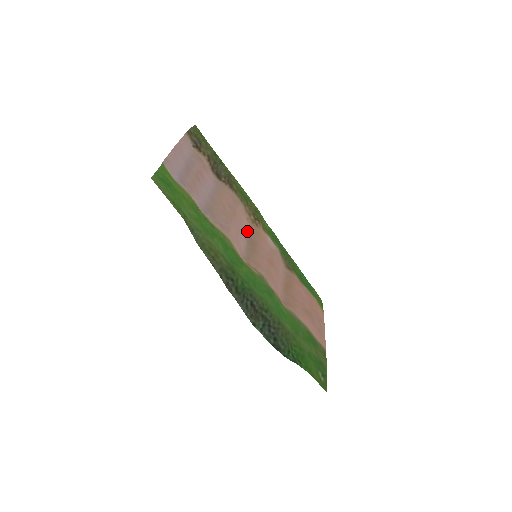
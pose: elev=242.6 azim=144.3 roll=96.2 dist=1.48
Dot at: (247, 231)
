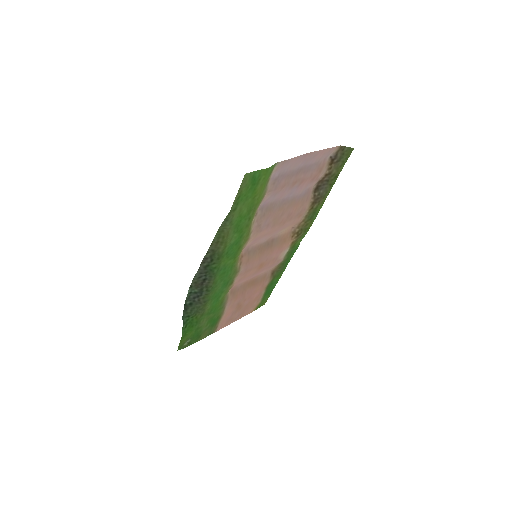
Dot at: (280, 234)
